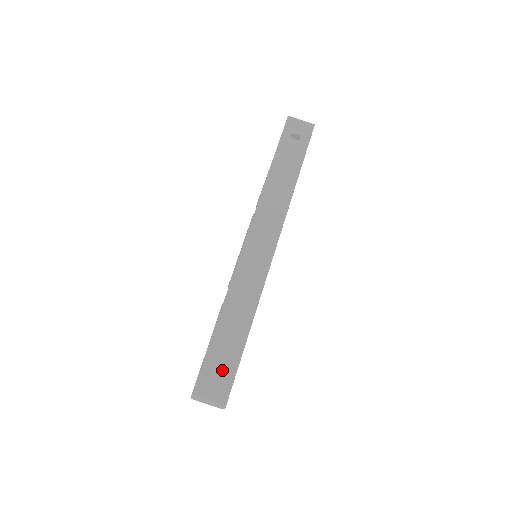
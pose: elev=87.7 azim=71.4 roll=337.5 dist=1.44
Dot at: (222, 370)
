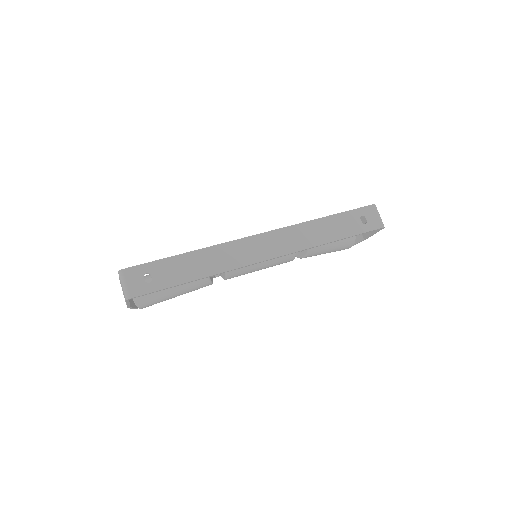
Dot at: (152, 279)
